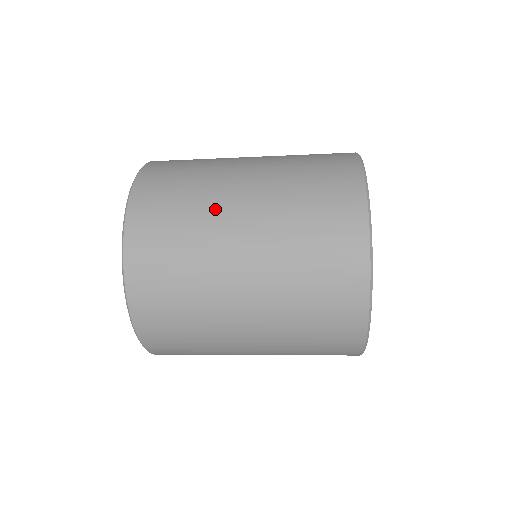
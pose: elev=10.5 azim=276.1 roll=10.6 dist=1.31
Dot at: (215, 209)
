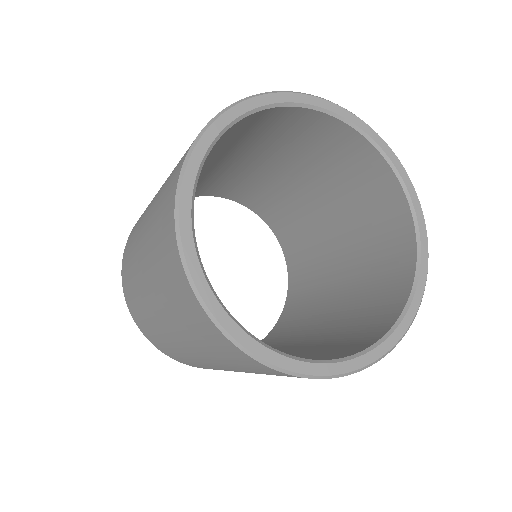
Dot at: (143, 298)
